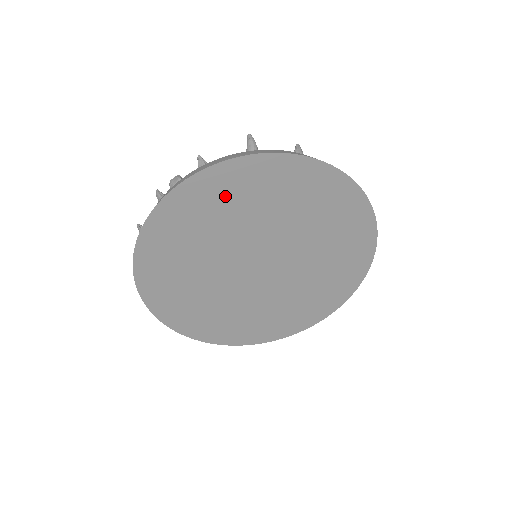
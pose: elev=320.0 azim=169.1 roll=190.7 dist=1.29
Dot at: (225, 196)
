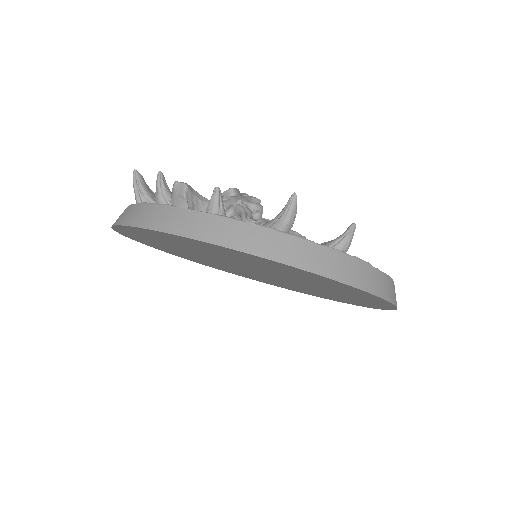
Dot at: (225, 253)
